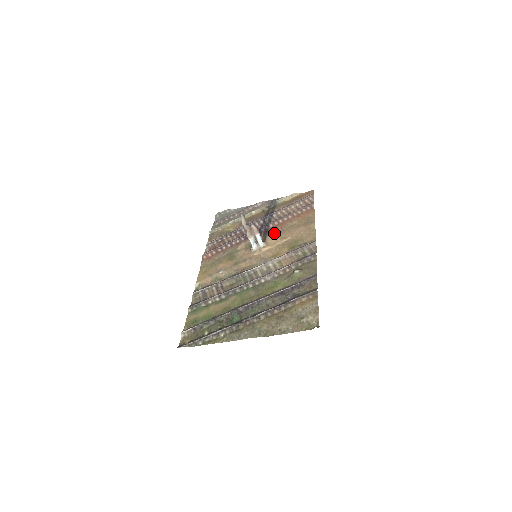
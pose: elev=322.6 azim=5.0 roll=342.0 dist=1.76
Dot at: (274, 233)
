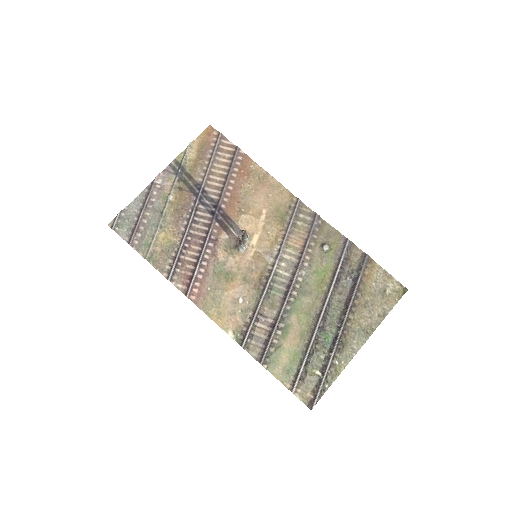
Dot at: (239, 214)
